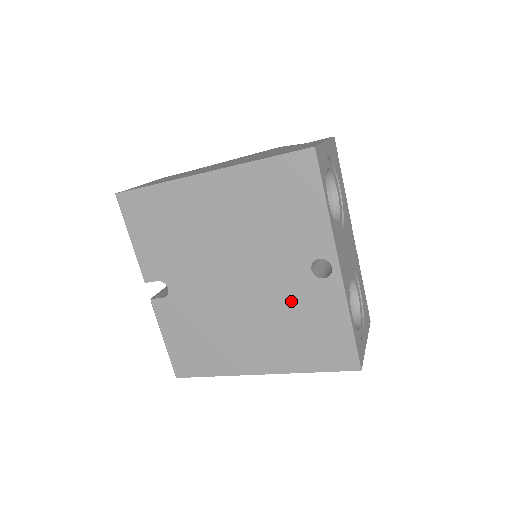
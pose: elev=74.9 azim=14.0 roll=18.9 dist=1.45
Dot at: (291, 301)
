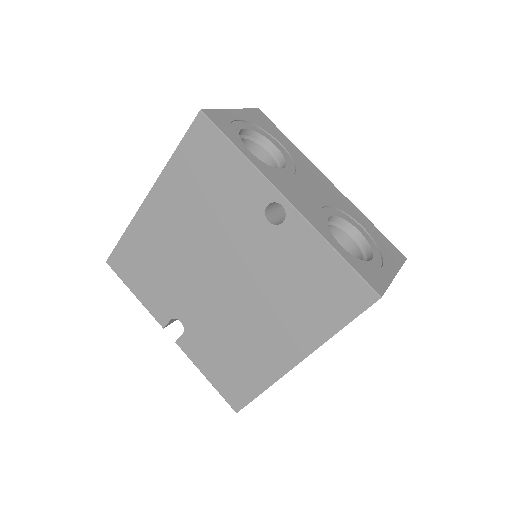
Dot at: (273, 265)
